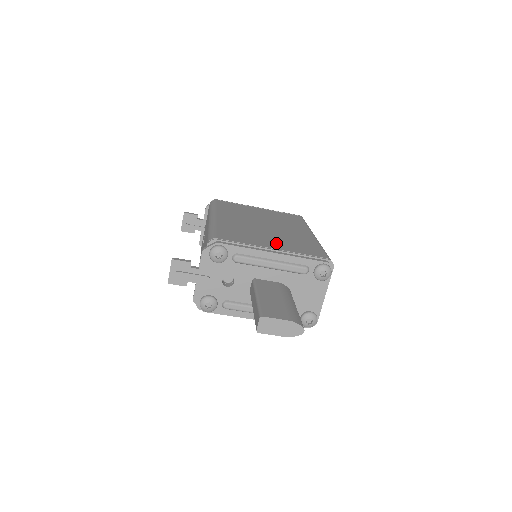
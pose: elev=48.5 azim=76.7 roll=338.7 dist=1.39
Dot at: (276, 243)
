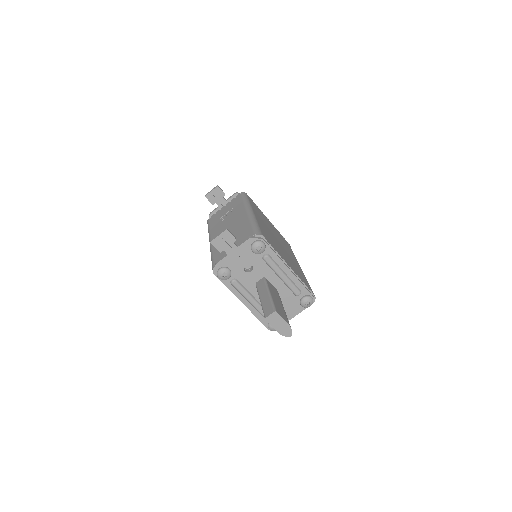
Dot at: (289, 262)
